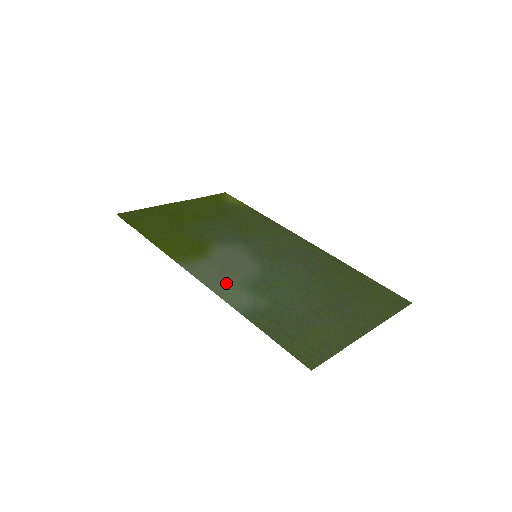
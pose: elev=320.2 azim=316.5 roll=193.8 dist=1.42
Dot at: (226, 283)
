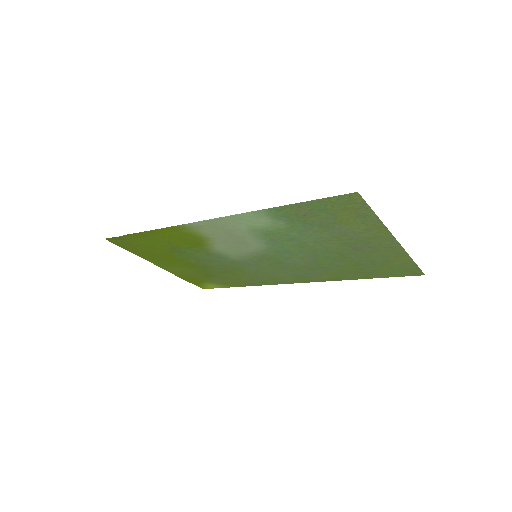
Dot at: (237, 226)
